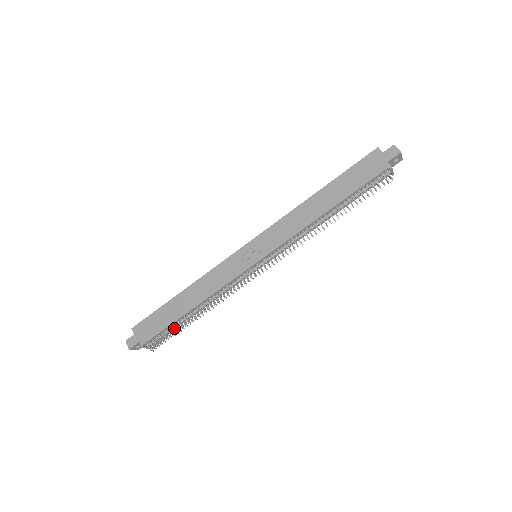
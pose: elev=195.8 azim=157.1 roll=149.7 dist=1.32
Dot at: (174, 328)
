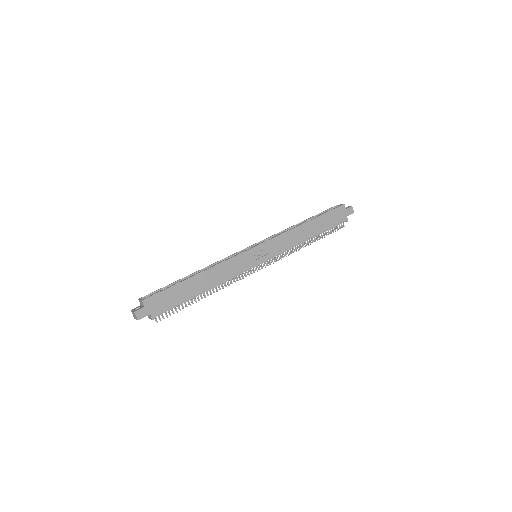
Dot at: occluded
